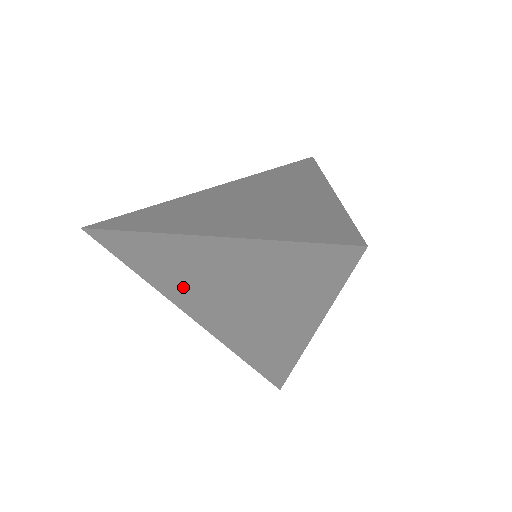
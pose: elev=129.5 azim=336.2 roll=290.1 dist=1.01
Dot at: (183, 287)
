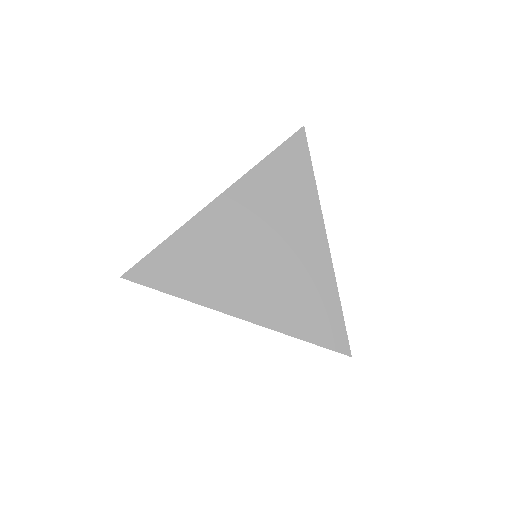
Dot at: occluded
